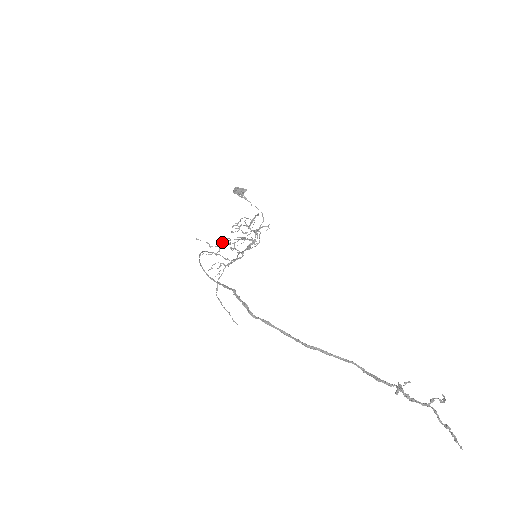
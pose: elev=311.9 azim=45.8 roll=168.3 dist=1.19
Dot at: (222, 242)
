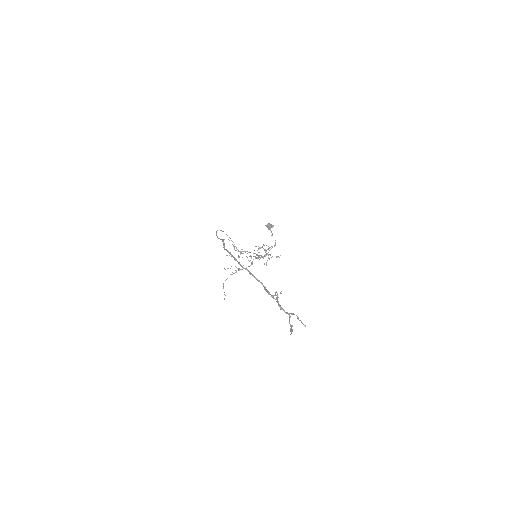
Dot at: (244, 251)
